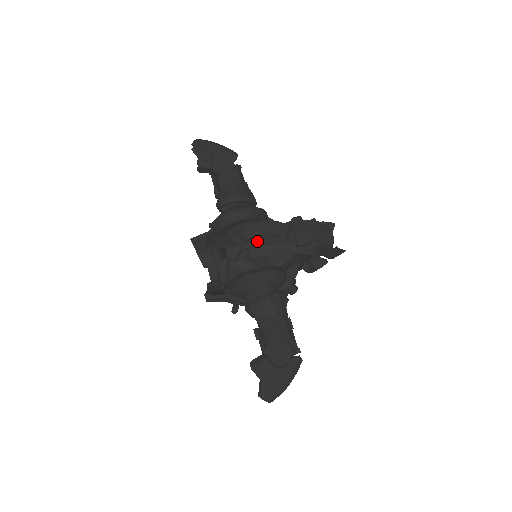
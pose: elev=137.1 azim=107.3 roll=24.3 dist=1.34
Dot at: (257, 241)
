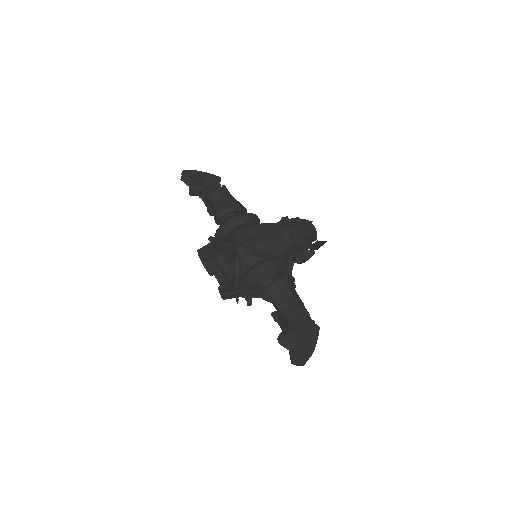
Dot at: (258, 240)
